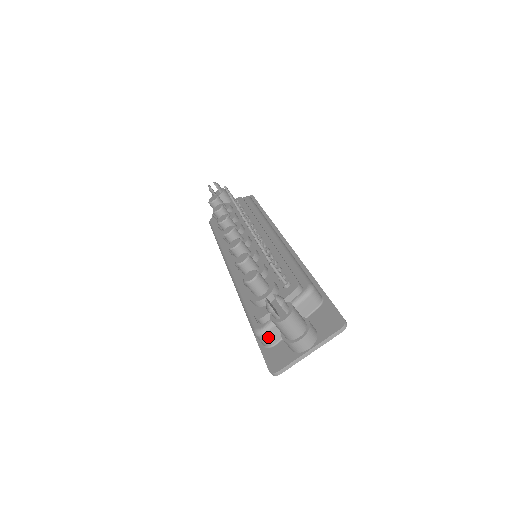
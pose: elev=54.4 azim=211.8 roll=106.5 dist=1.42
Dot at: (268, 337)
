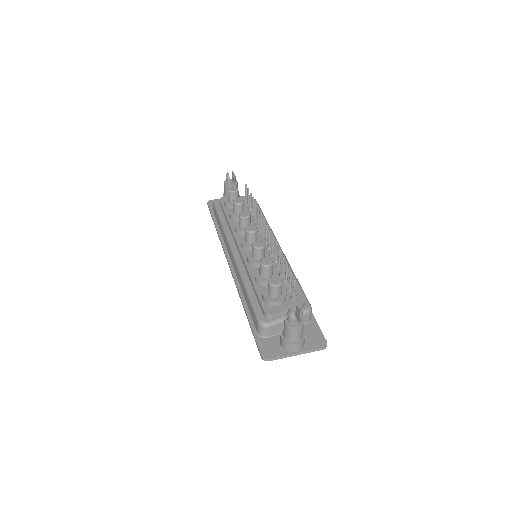
Dot at: (268, 330)
